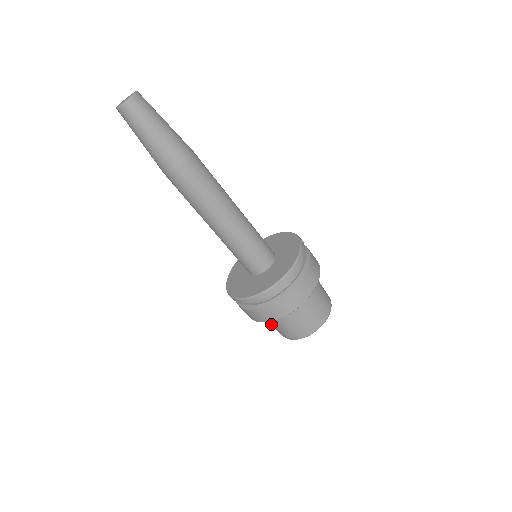
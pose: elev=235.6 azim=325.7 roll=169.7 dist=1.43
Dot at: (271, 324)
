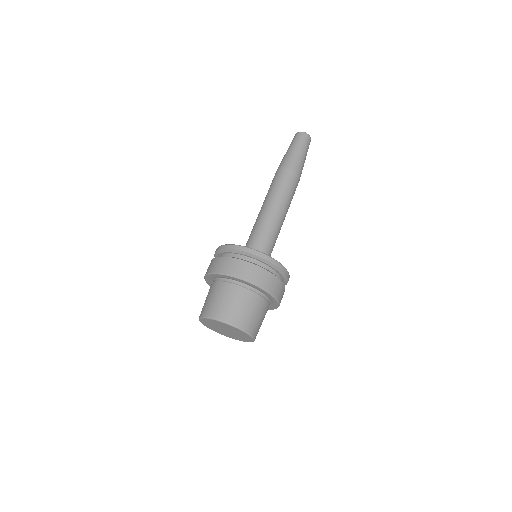
Dot at: occluded
